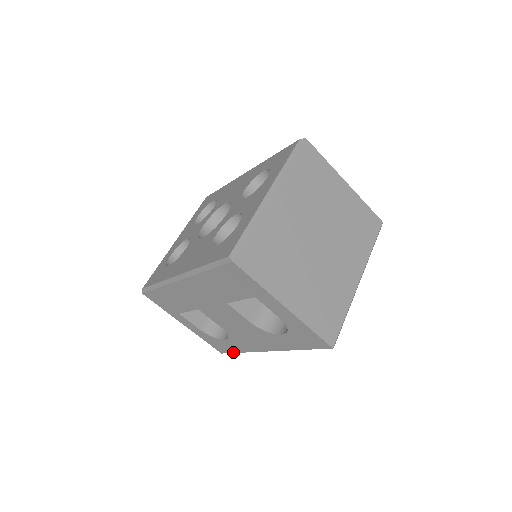
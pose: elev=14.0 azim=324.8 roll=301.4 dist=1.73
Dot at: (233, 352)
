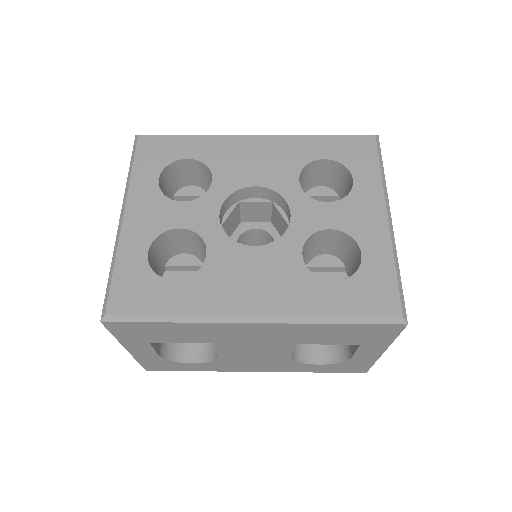
Dot at: (178, 370)
